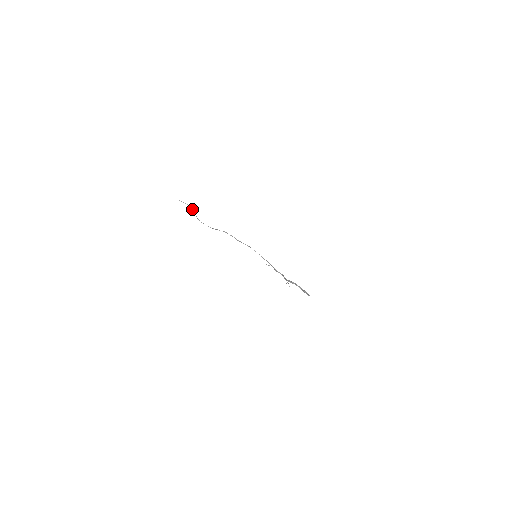
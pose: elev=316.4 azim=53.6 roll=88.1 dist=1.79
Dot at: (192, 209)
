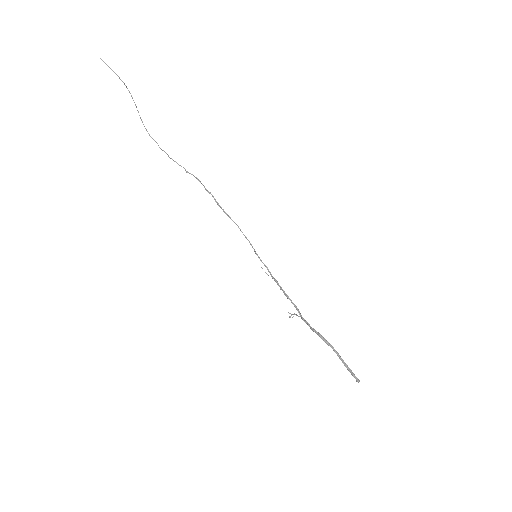
Dot at: (131, 95)
